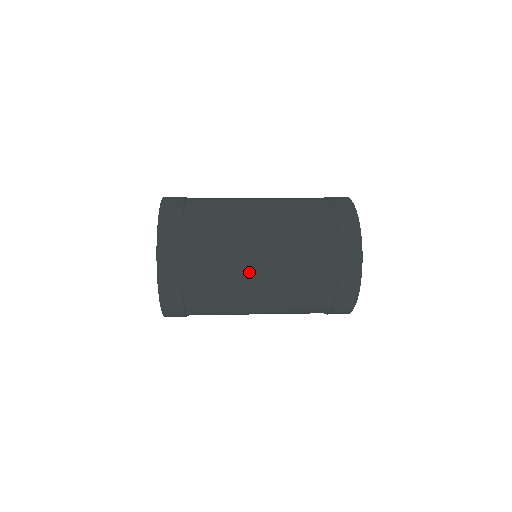
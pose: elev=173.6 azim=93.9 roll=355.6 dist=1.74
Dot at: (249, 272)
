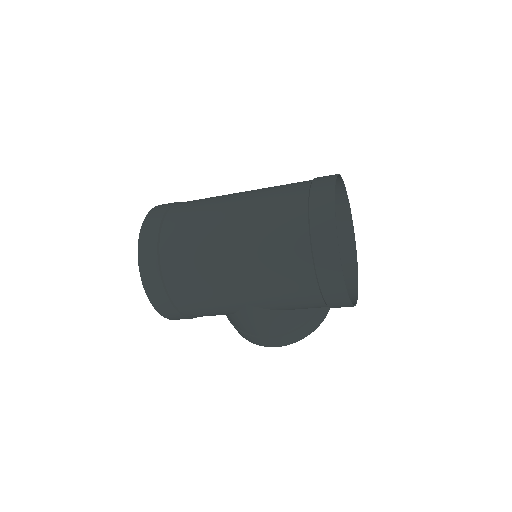
Dot at: (219, 225)
